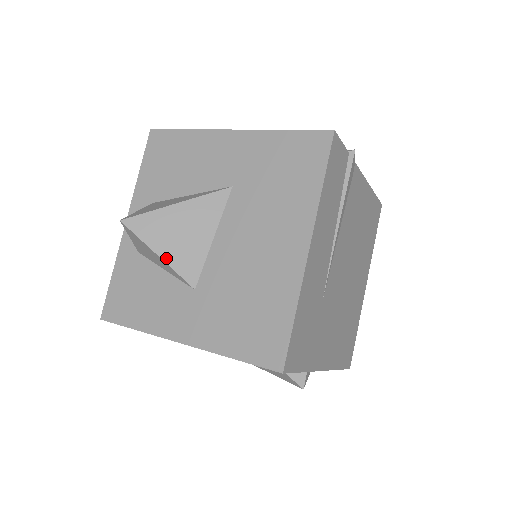
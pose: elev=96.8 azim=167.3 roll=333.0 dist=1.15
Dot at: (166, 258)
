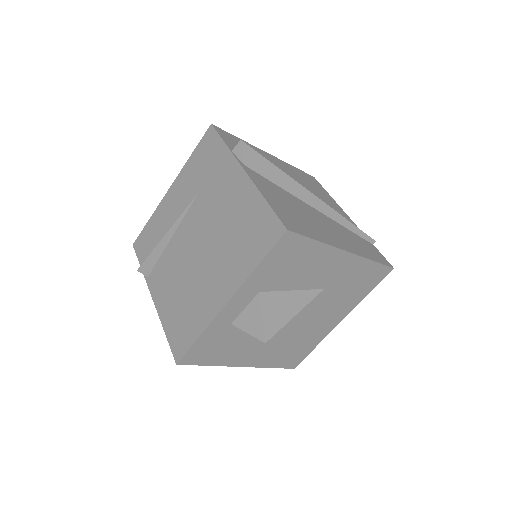
Dot at: occluded
